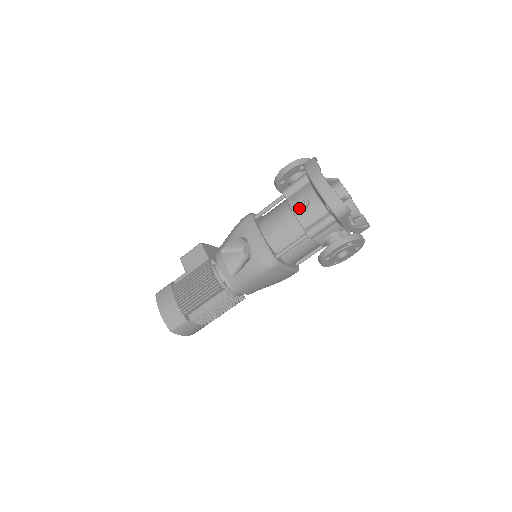
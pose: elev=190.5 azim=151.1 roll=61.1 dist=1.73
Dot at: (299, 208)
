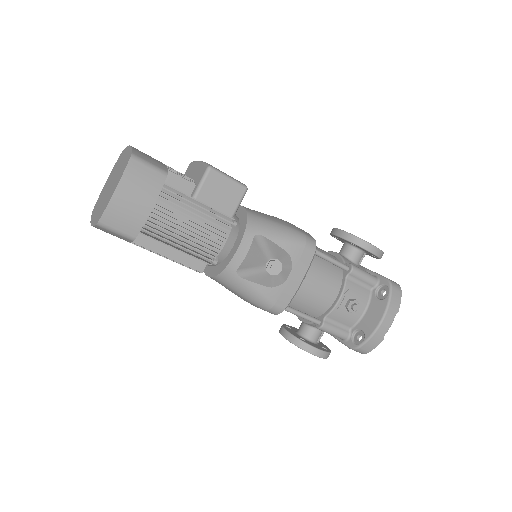
Dot at: (346, 303)
